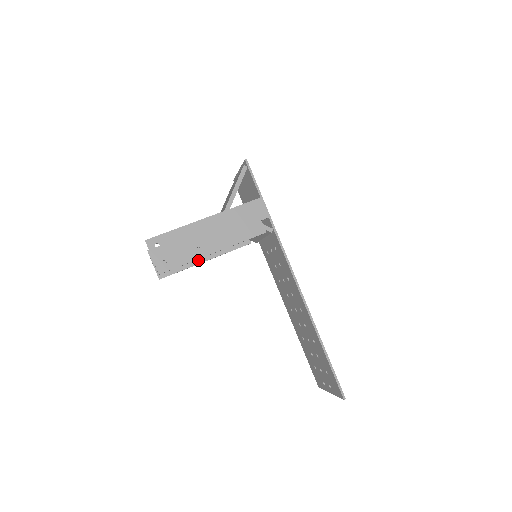
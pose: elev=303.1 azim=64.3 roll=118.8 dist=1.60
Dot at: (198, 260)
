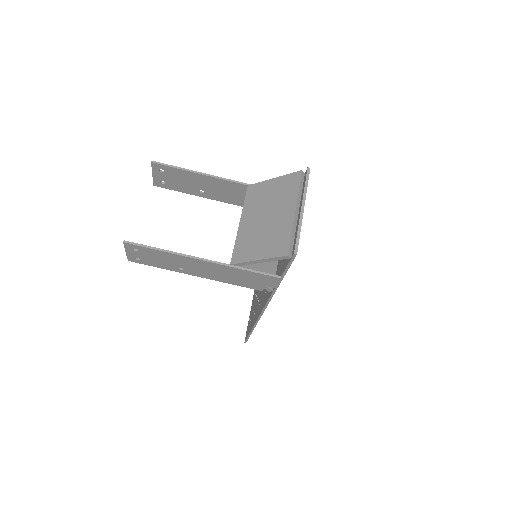
Dot at: (206, 195)
